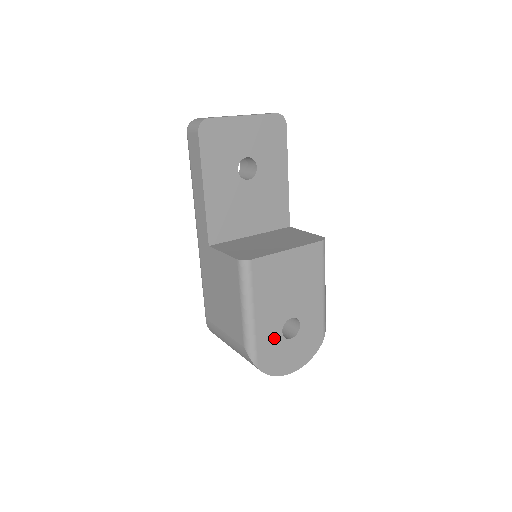
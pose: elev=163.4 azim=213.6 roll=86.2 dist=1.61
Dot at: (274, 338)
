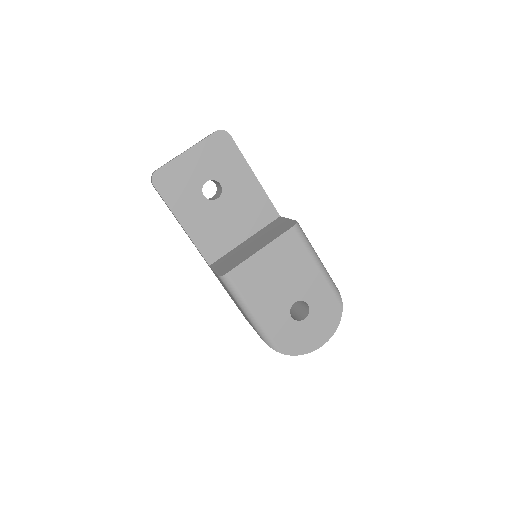
Dot at: (286, 325)
